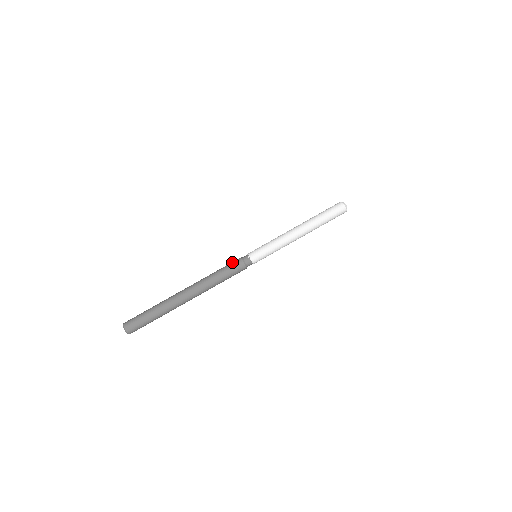
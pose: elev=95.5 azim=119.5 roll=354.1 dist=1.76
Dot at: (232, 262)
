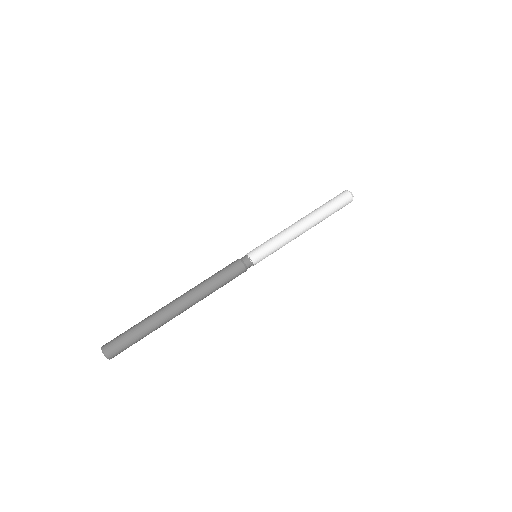
Dot at: occluded
